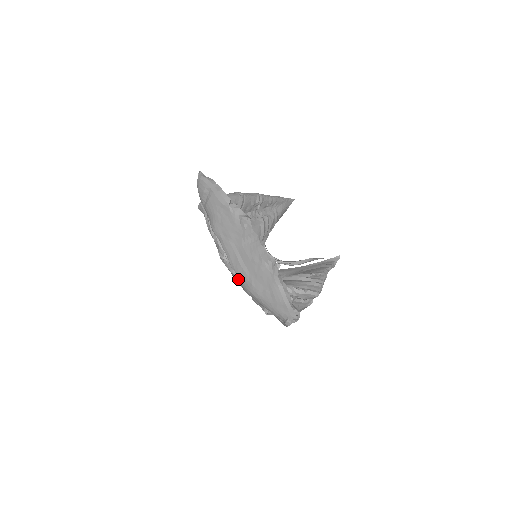
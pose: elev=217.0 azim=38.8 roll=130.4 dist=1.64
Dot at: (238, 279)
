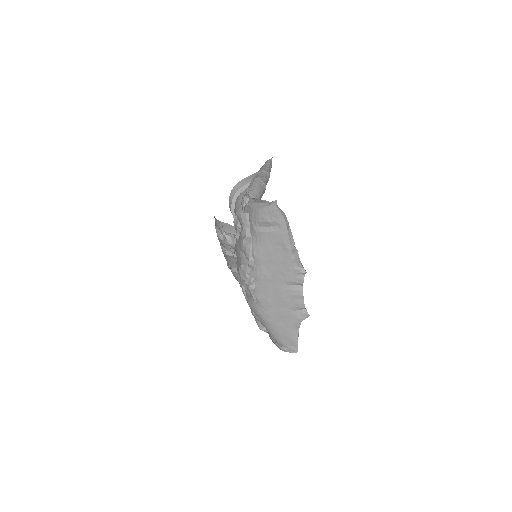
Dot at: (254, 301)
